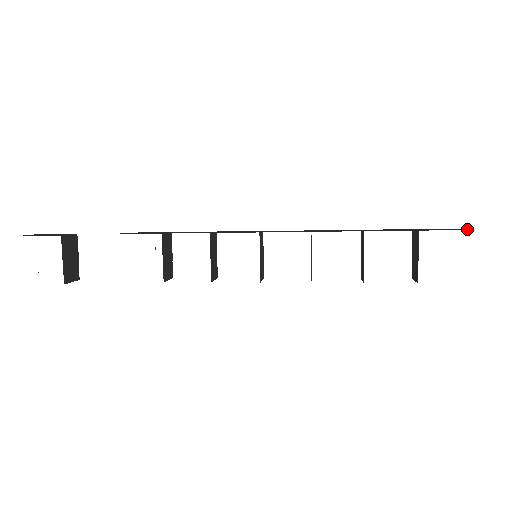
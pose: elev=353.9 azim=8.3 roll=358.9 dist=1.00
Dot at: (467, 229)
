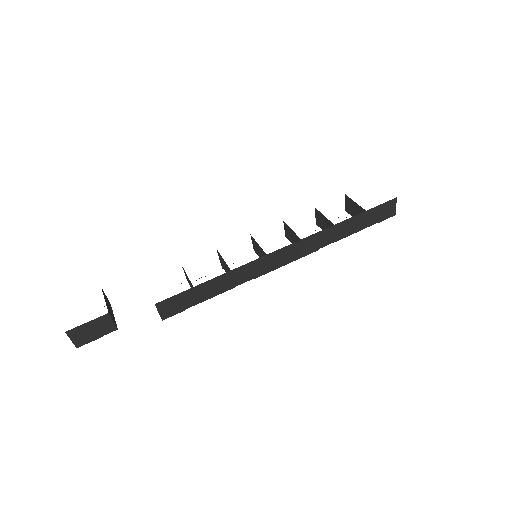
Dot at: occluded
